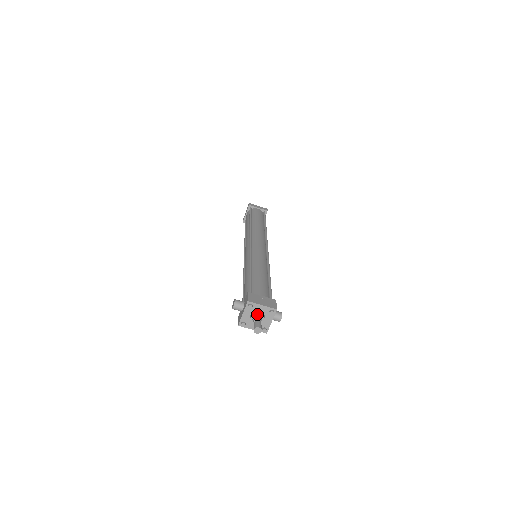
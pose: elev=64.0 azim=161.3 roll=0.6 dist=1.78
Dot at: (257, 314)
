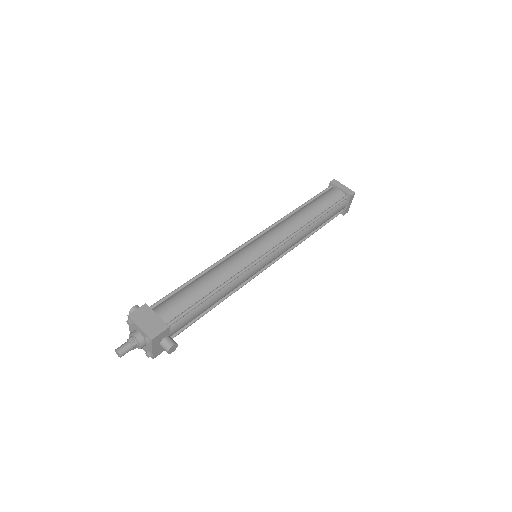
Dot at: (133, 334)
